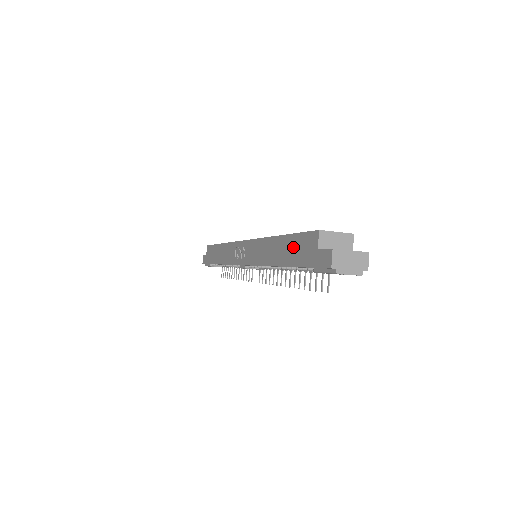
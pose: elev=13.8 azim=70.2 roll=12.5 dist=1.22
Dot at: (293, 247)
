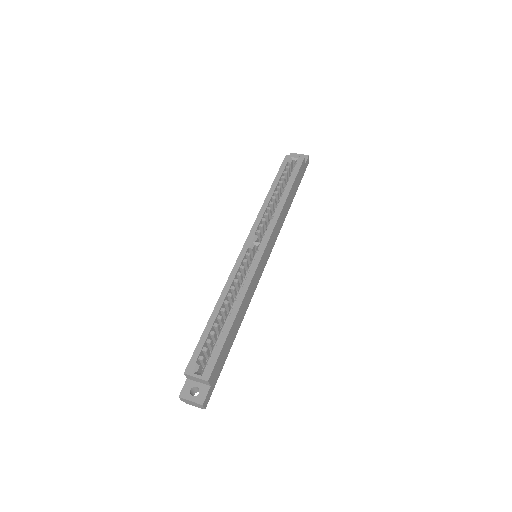
Dot at: occluded
